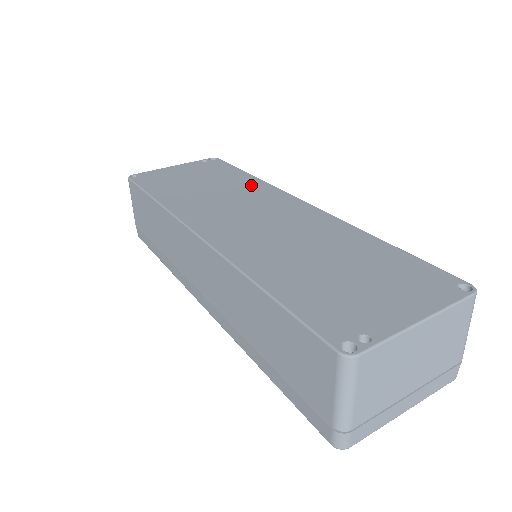
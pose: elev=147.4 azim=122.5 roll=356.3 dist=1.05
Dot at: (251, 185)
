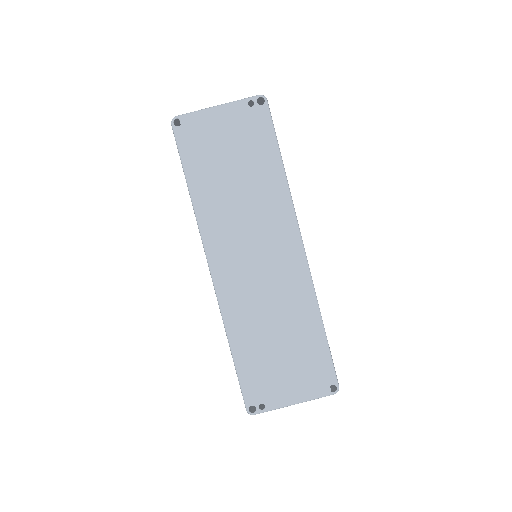
Dot at: (274, 193)
